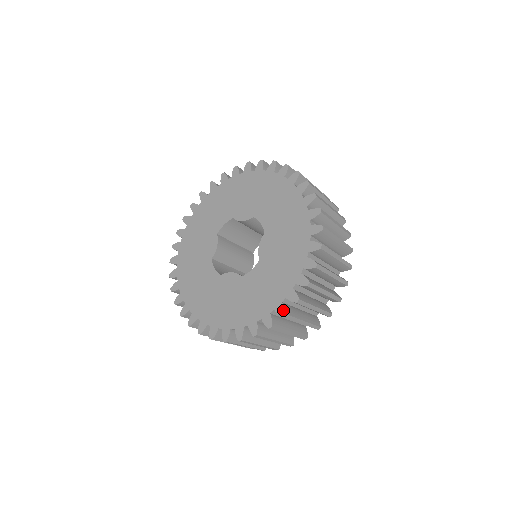
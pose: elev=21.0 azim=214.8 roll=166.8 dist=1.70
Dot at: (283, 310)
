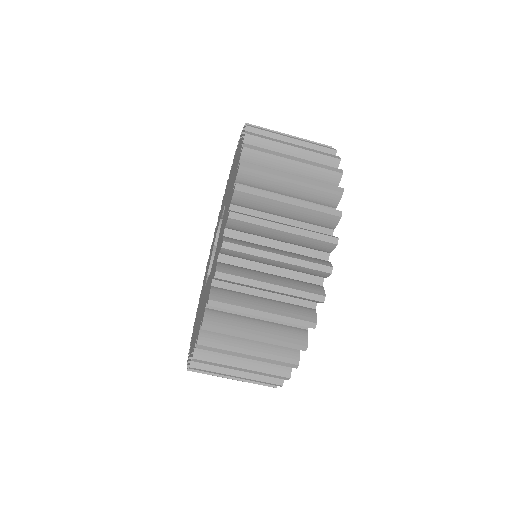
Dot at: occluded
